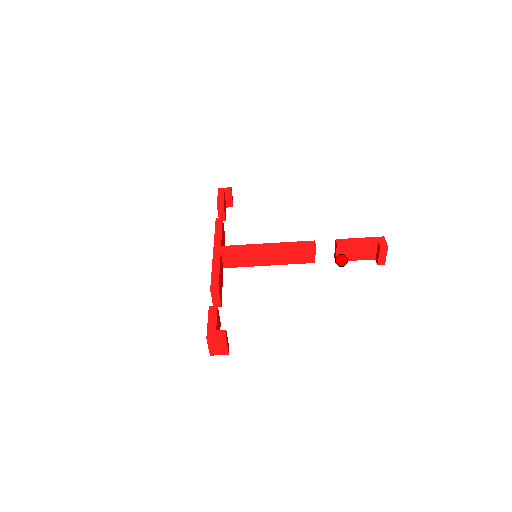
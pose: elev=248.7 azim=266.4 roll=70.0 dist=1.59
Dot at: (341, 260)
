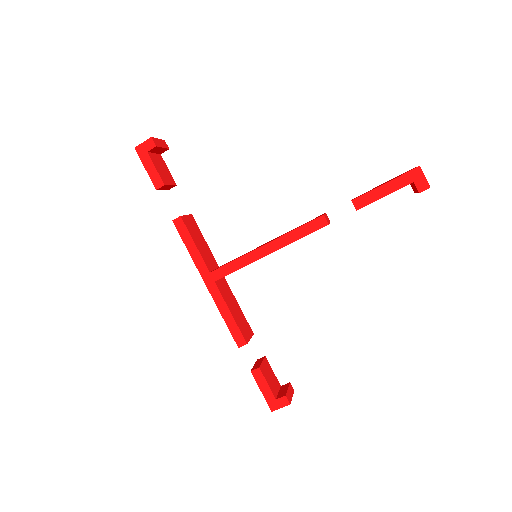
Dot at: occluded
